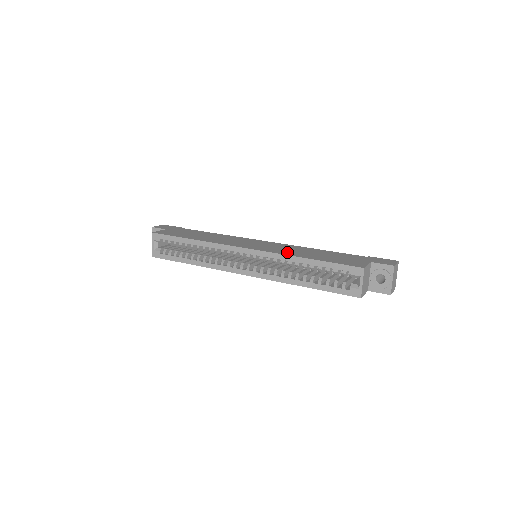
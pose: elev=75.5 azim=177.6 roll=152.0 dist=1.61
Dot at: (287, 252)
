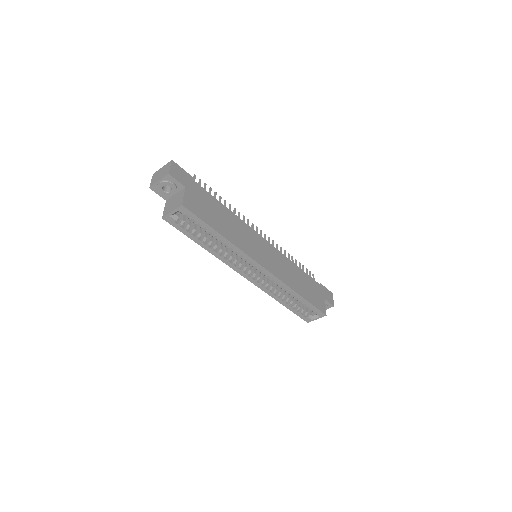
Dot at: (288, 279)
